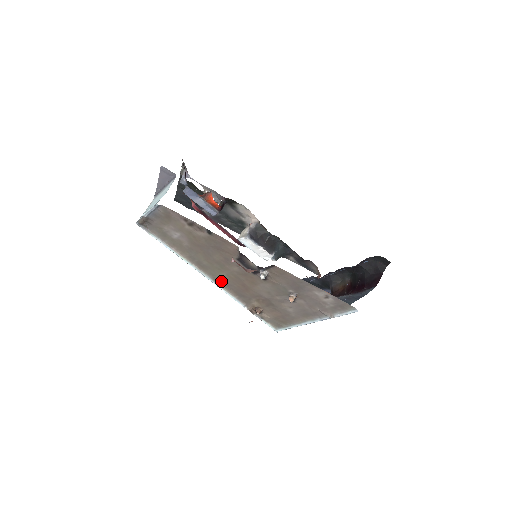
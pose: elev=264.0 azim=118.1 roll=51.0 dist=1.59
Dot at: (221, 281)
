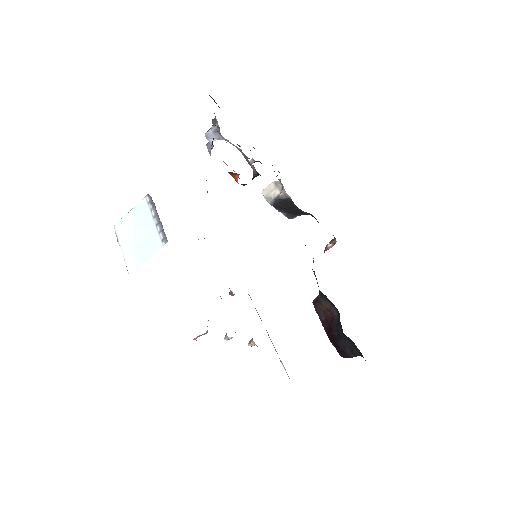
Dot at: occluded
